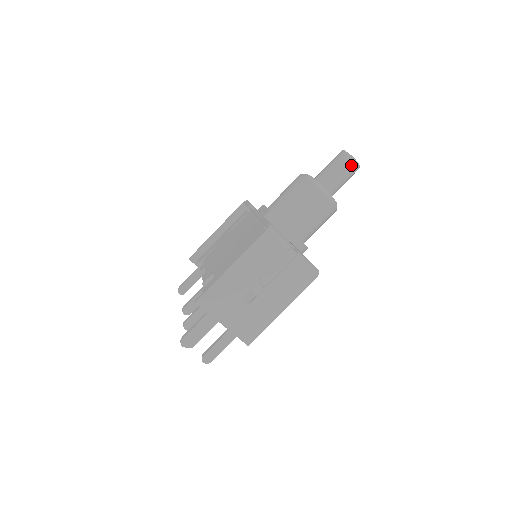
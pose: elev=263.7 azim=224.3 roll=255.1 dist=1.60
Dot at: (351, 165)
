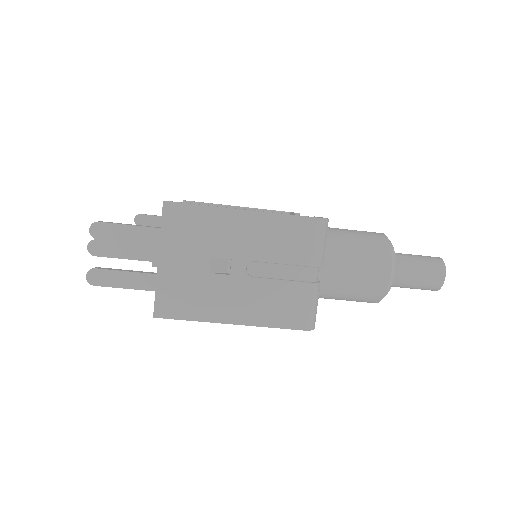
Dot at: (436, 276)
